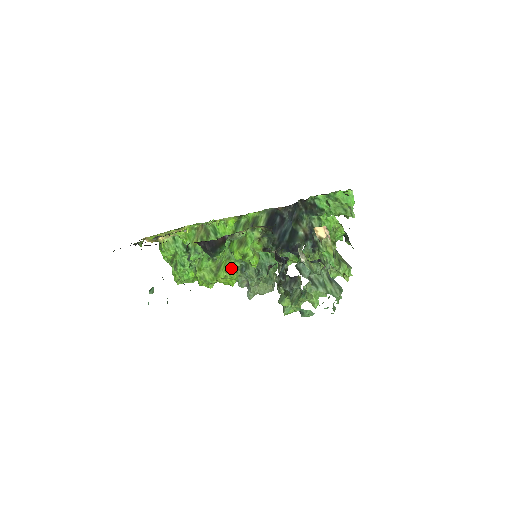
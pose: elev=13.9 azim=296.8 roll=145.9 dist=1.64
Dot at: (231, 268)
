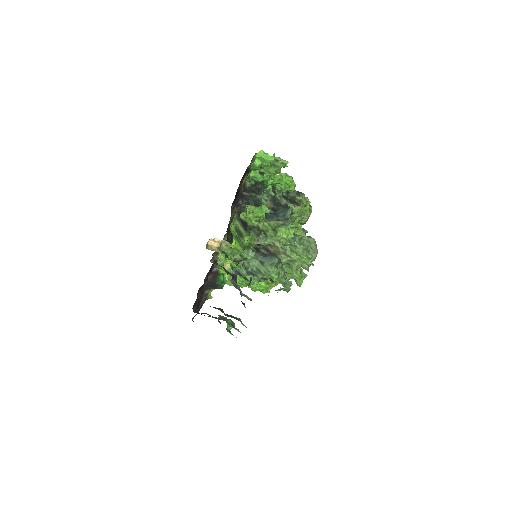
Dot at: occluded
